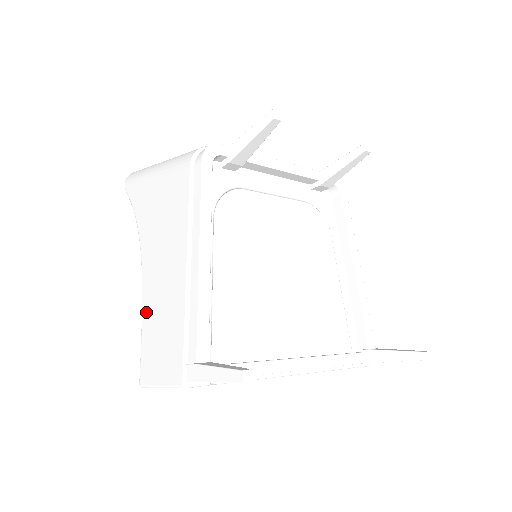
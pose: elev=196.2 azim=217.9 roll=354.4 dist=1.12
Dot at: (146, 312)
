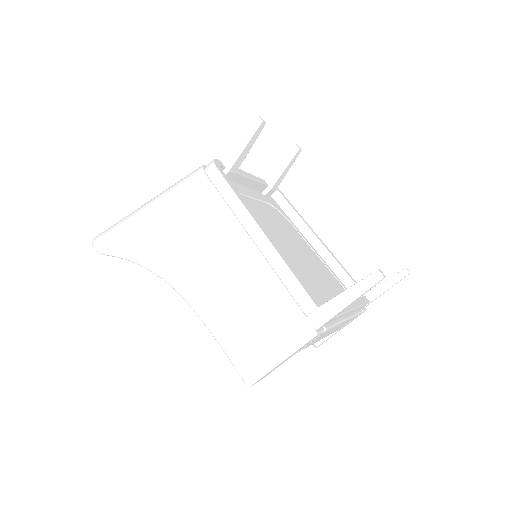
Dot at: (216, 321)
